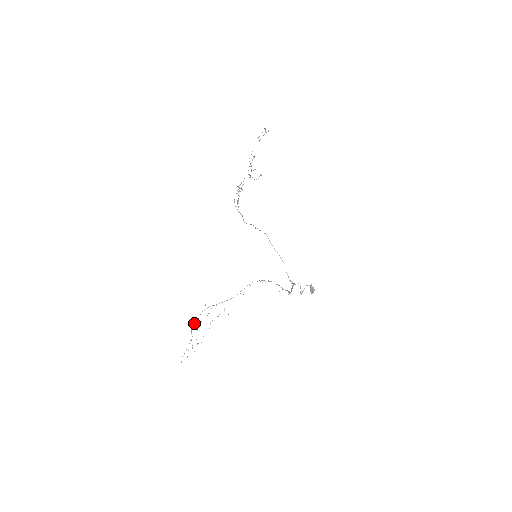
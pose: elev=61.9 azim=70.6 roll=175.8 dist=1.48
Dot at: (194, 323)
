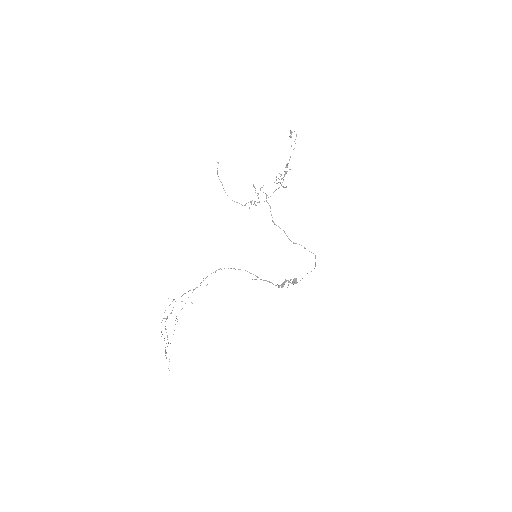
Dot at: (161, 322)
